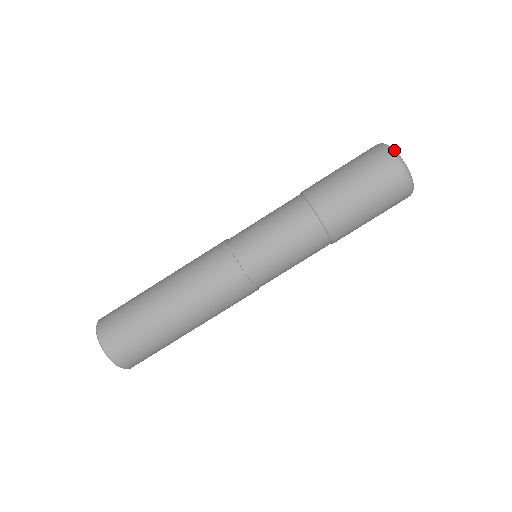
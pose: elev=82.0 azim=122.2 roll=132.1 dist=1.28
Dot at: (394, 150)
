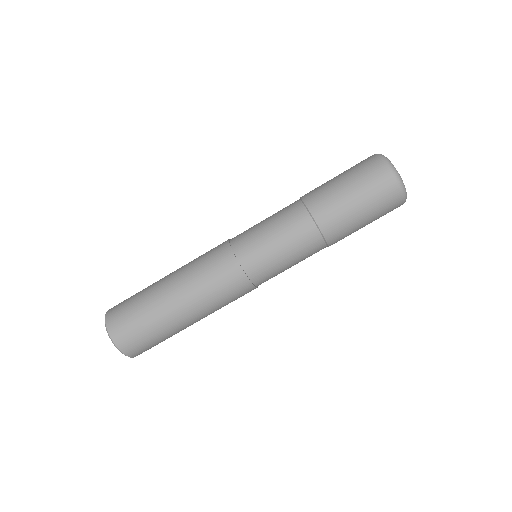
Dot at: (389, 161)
